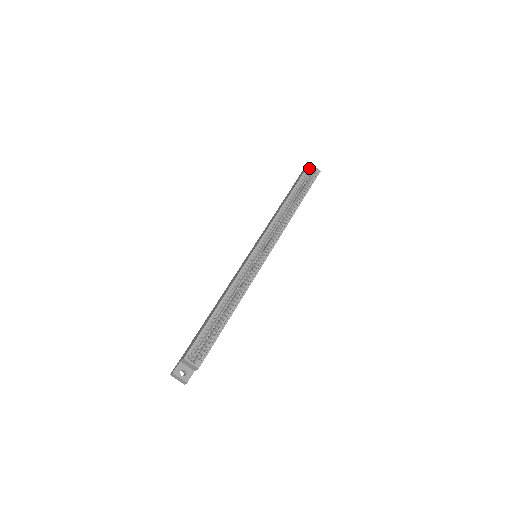
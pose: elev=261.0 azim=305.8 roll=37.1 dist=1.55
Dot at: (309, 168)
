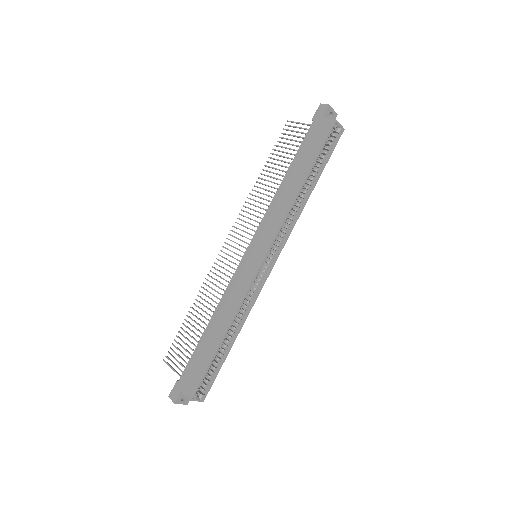
Dot at: (333, 127)
